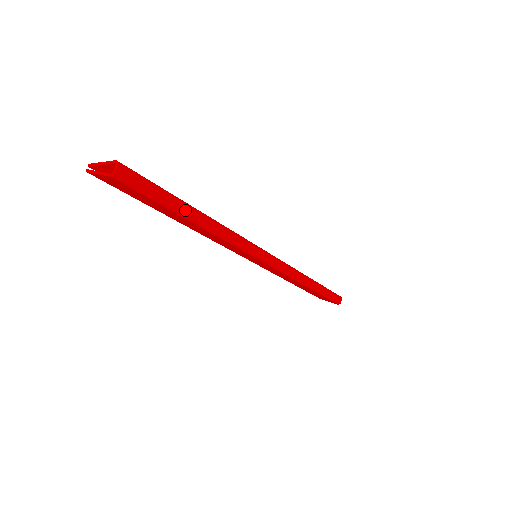
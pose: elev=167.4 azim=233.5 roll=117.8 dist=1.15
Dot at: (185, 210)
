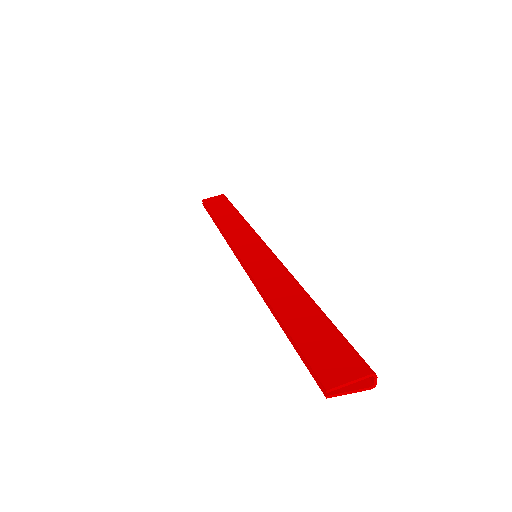
Dot at: occluded
